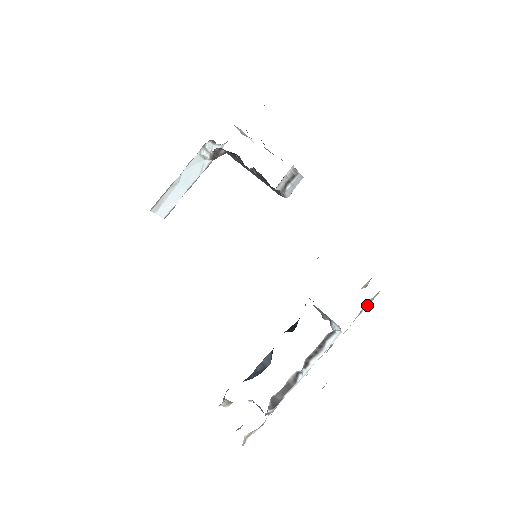
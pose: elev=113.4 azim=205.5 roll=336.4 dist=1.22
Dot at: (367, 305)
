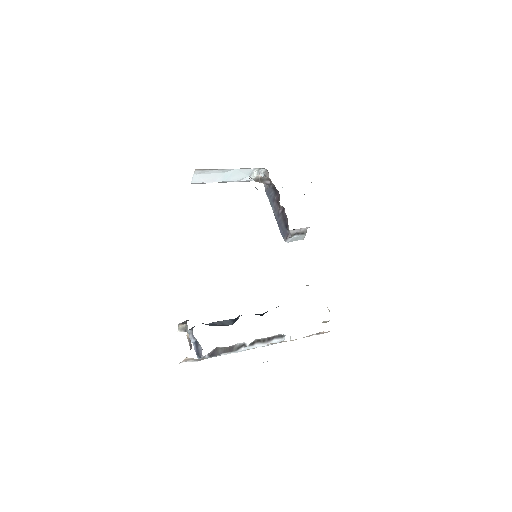
Dot at: (316, 334)
